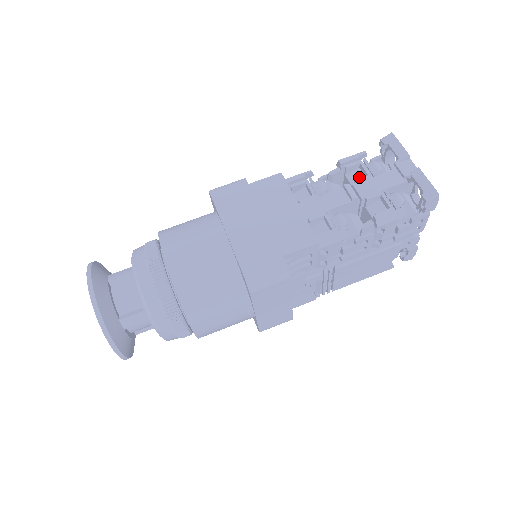
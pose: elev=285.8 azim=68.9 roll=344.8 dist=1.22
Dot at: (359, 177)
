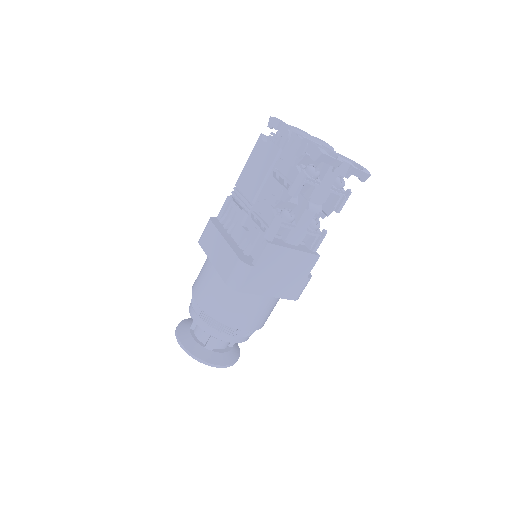
Dot at: (305, 186)
